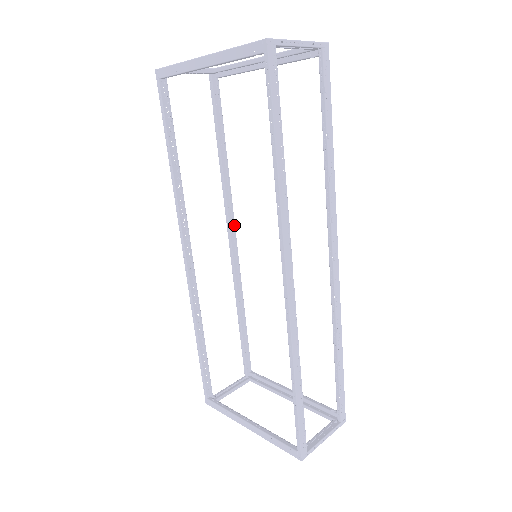
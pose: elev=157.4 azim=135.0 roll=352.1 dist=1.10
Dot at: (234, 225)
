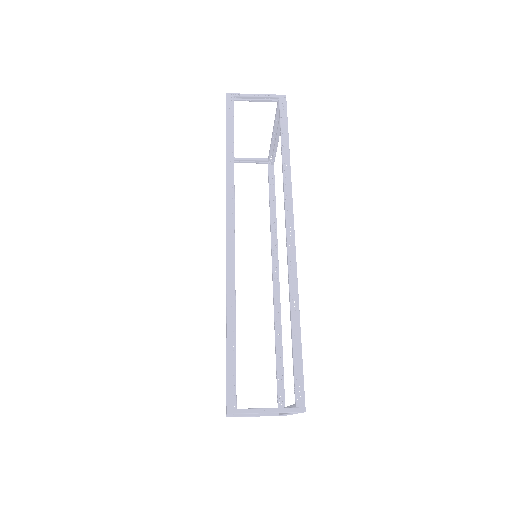
Dot at: (278, 263)
